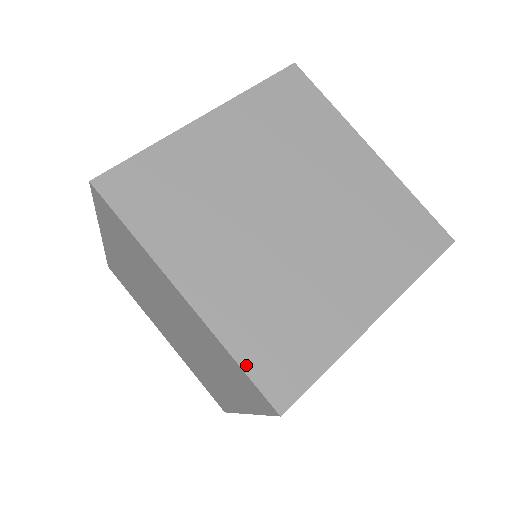
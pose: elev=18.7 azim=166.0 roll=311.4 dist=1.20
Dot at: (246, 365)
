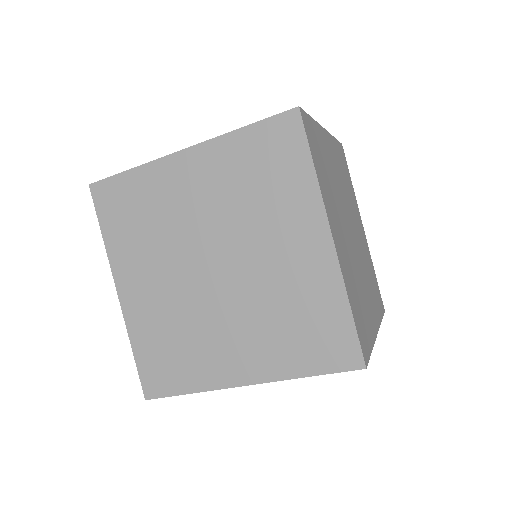
Dot at: (354, 317)
